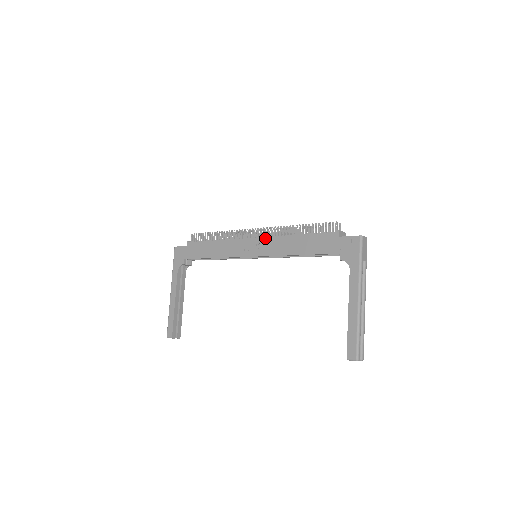
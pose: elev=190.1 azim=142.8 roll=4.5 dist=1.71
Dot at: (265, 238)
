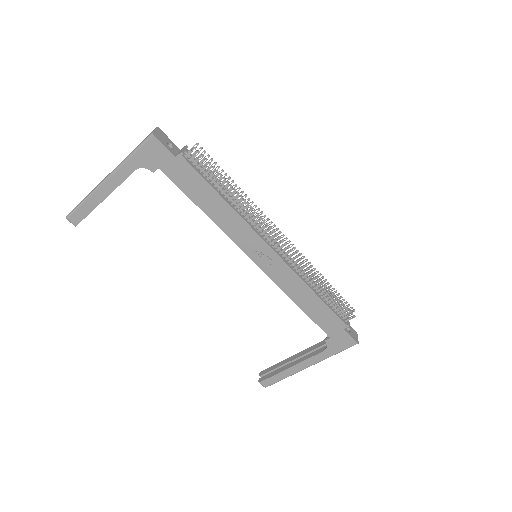
Dot at: (284, 264)
